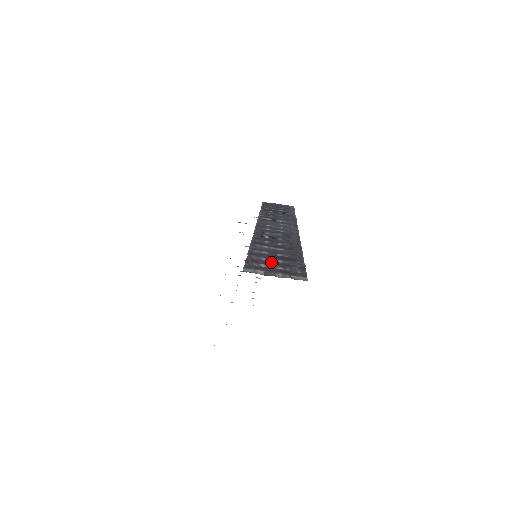
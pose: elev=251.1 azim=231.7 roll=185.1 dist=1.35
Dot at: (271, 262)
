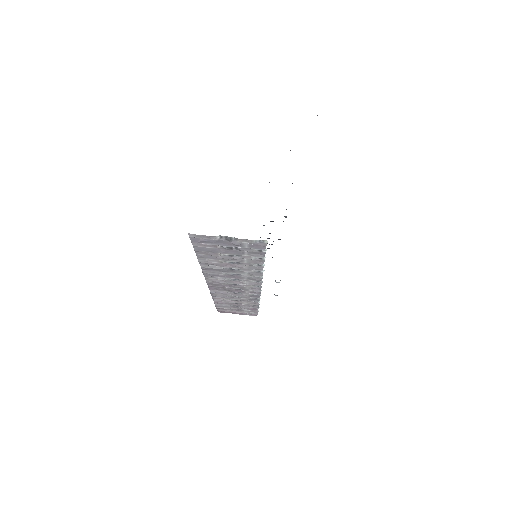
Dot at: occluded
